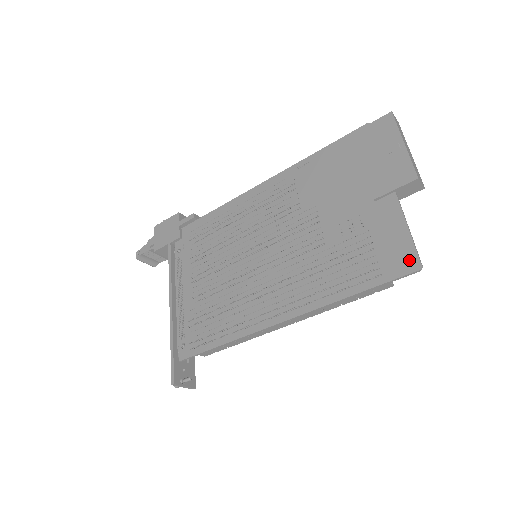
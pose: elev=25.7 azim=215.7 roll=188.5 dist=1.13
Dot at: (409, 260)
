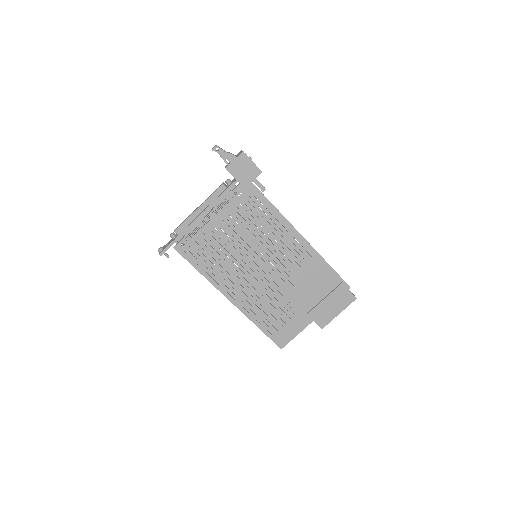
Dot at: (283, 343)
